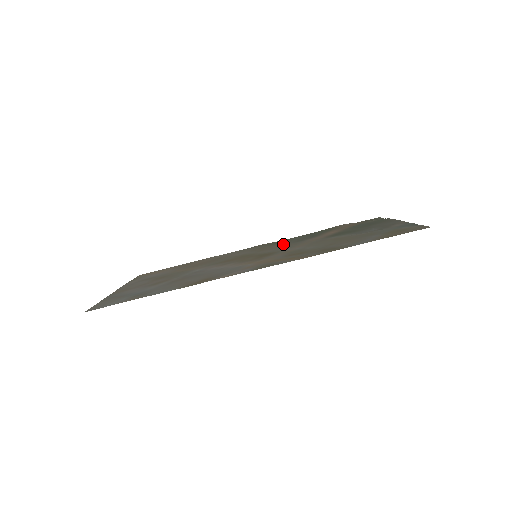
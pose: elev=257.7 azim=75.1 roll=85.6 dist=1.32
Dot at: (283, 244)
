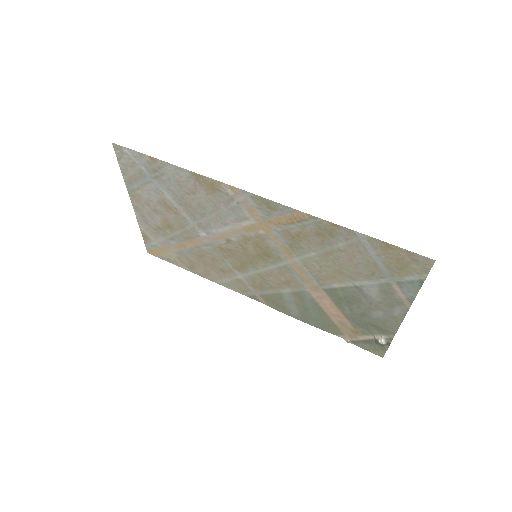
Dot at: (282, 290)
